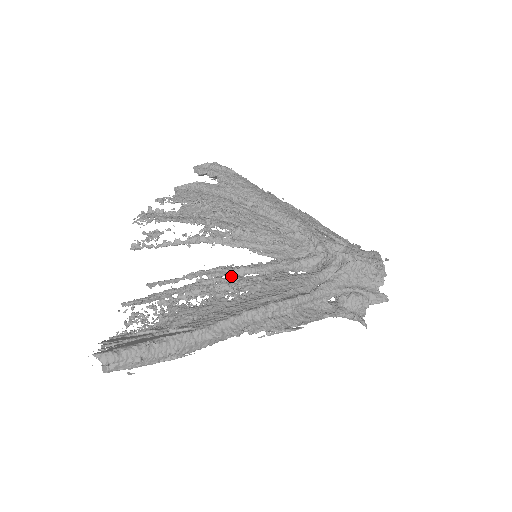
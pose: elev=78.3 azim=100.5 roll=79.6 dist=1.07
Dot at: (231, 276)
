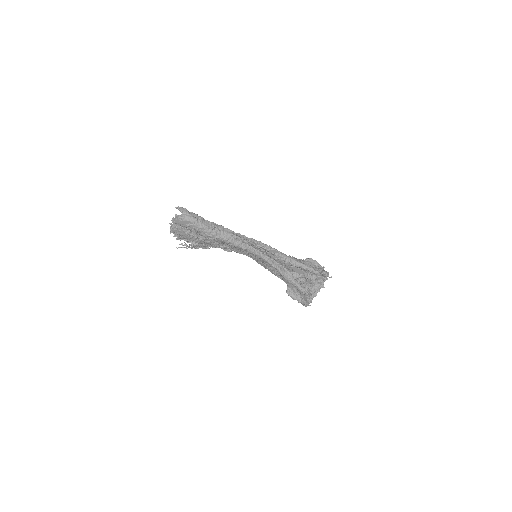
Dot at: occluded
